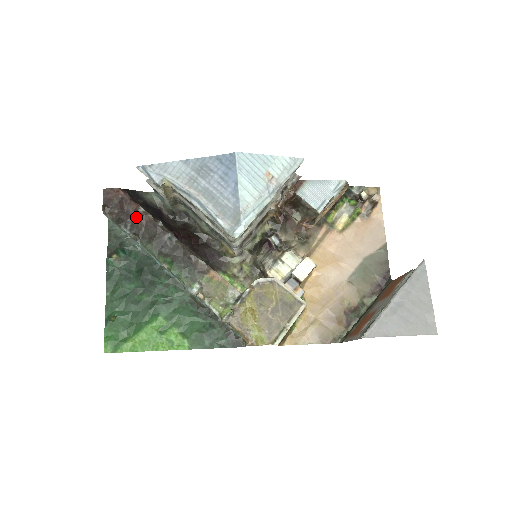
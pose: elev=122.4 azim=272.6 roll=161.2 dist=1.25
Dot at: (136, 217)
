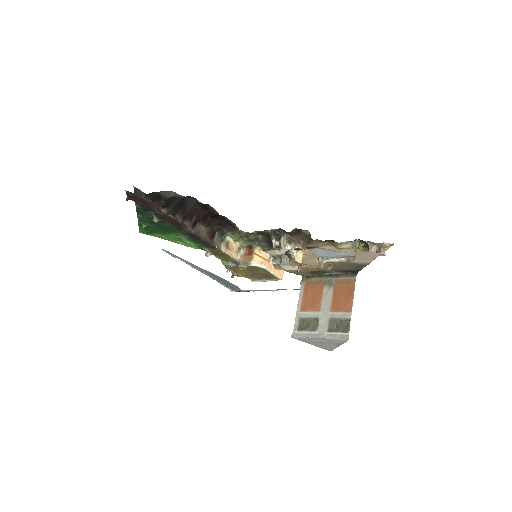
Dot at: (159, 214)
